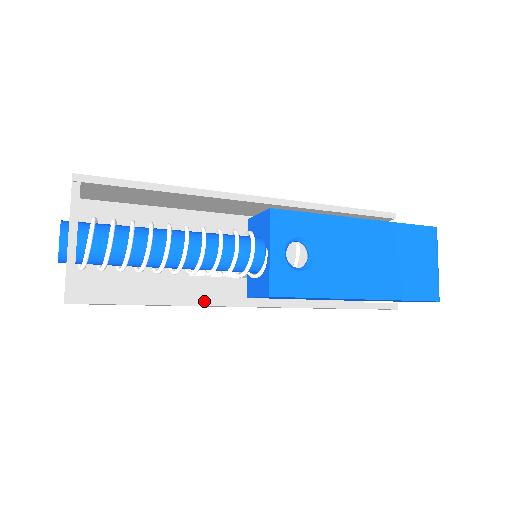
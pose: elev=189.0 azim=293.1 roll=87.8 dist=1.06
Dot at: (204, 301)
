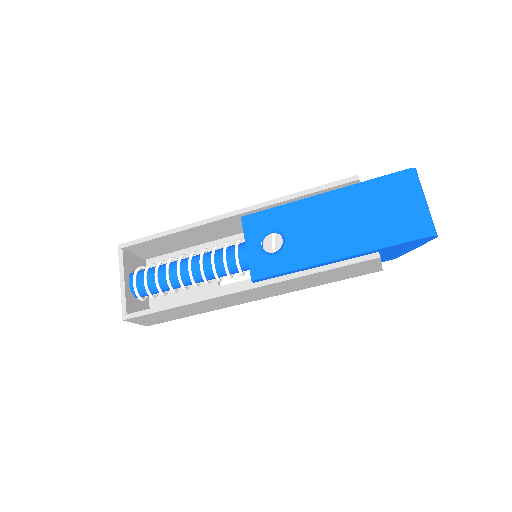
Dot at: (203, 297)
